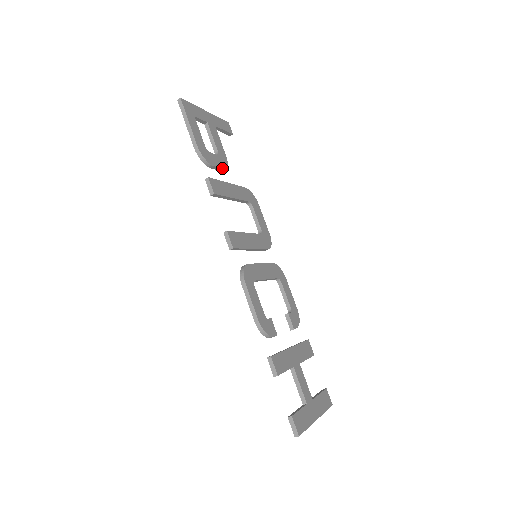
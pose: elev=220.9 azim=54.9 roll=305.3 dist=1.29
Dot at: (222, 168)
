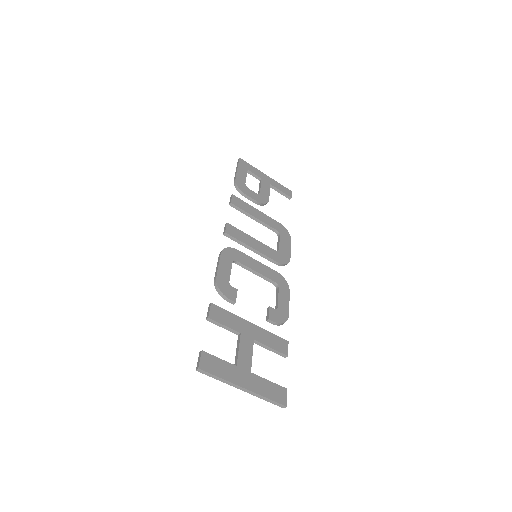
Dot at: (256, 201)
